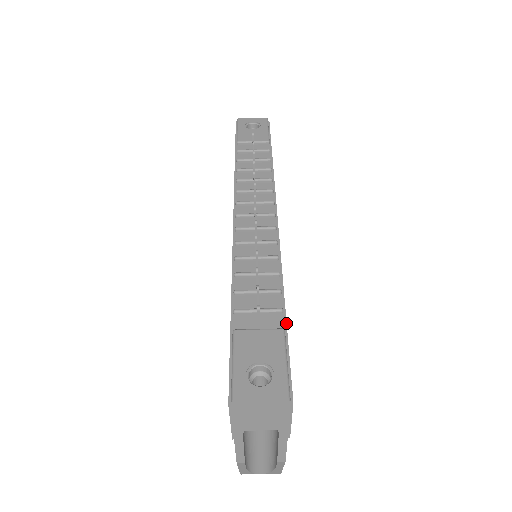
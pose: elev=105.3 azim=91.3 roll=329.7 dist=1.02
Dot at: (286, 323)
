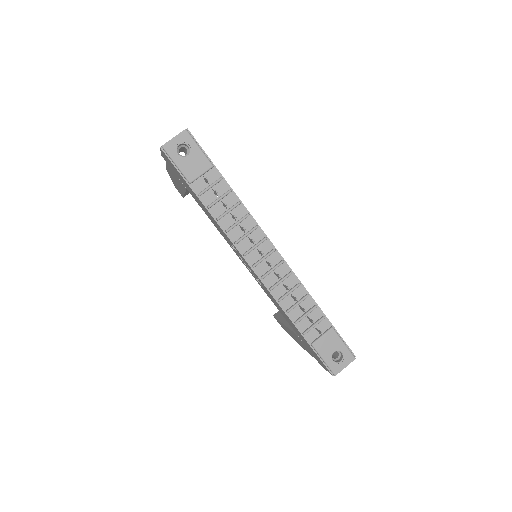
Dot at: (330, 322)
